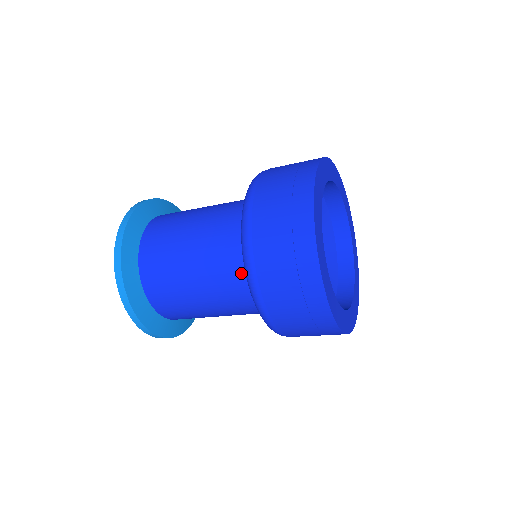
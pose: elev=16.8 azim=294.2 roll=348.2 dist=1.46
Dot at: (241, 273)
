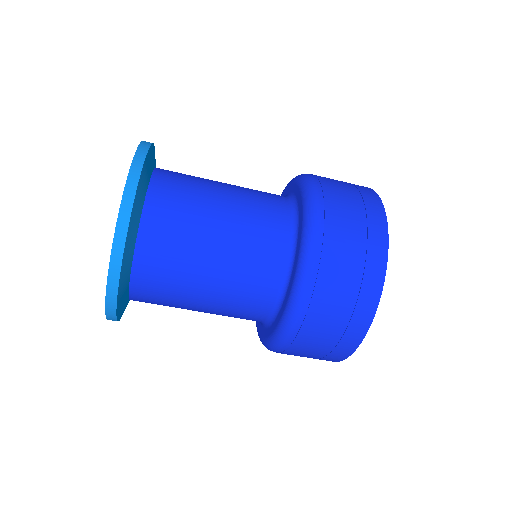
Dot at: (268, 300)
